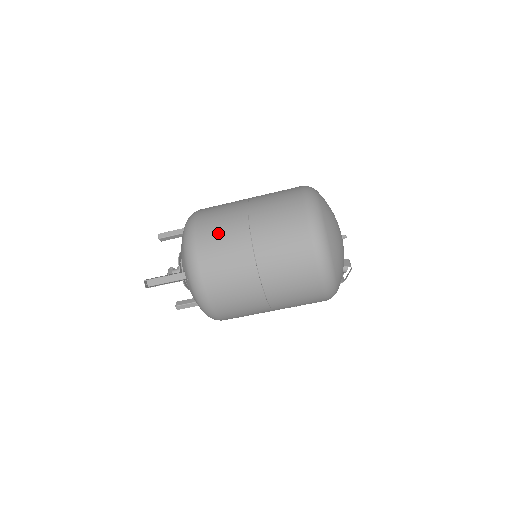
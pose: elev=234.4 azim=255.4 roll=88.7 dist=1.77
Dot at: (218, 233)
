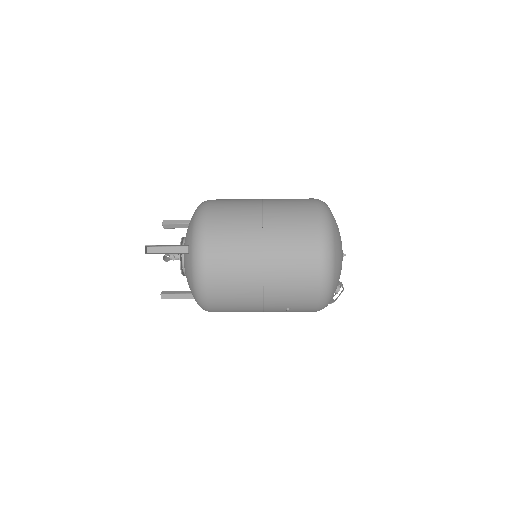
Dot at: (231, 214)
